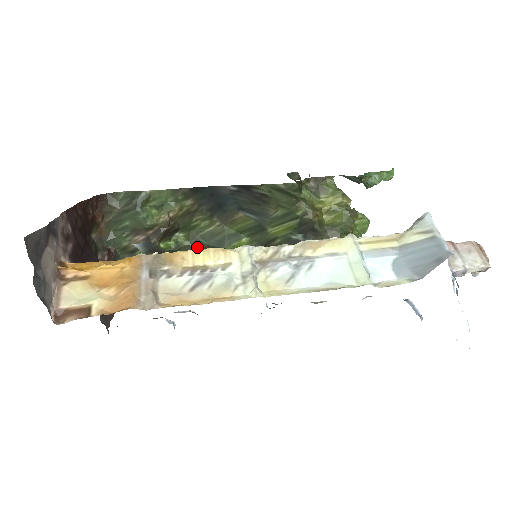
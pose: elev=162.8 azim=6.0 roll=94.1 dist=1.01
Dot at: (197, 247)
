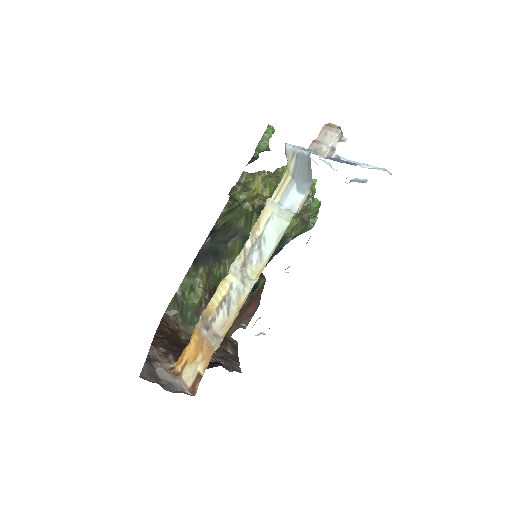
Dot at: occluded
